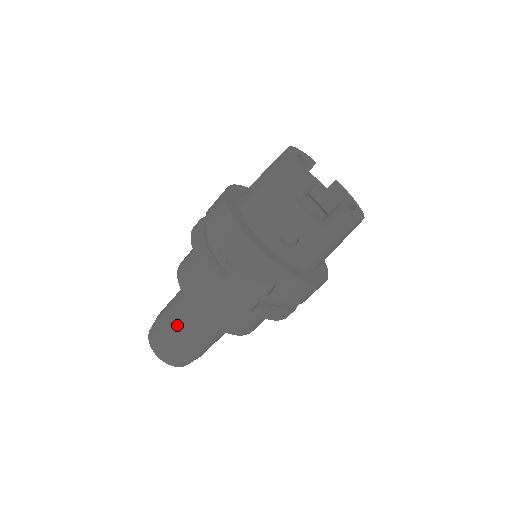
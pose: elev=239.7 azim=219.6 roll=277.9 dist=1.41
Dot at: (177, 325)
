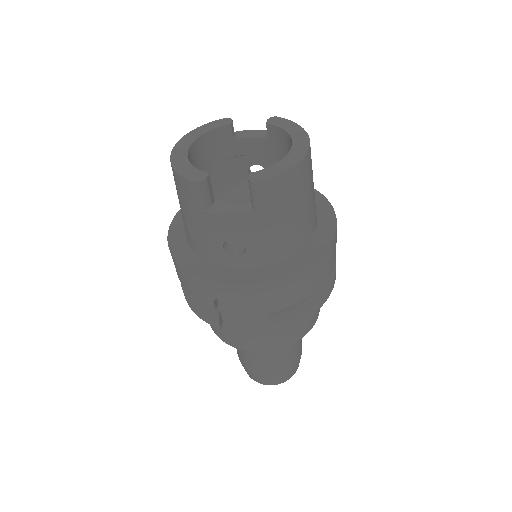
Dot at: (246, 356)
